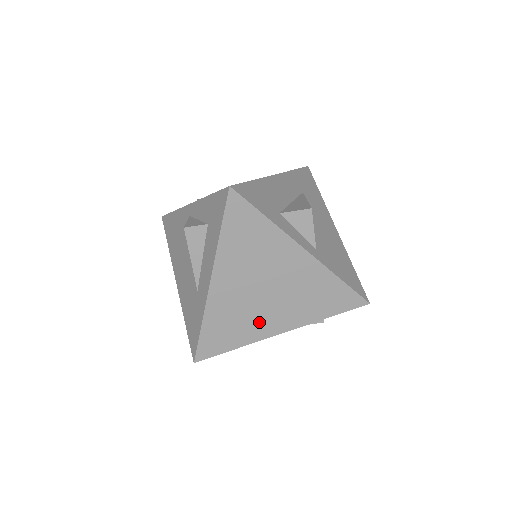
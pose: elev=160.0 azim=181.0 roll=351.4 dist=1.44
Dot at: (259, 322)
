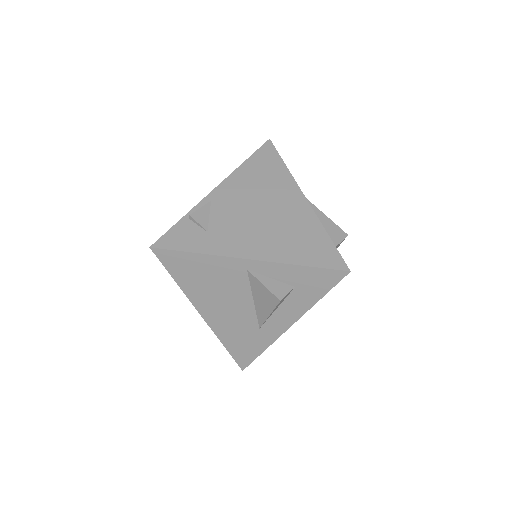
Dot at: occluded
